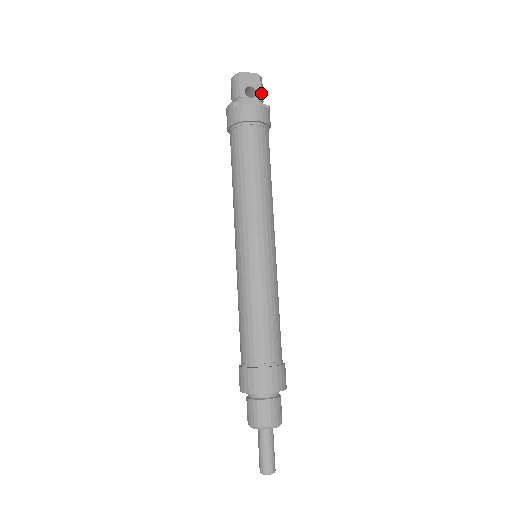
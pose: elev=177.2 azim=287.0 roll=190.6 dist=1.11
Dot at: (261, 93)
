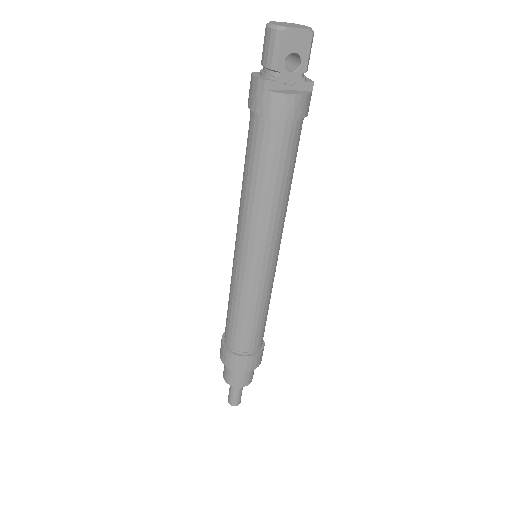
Dot at: (307, 63)
